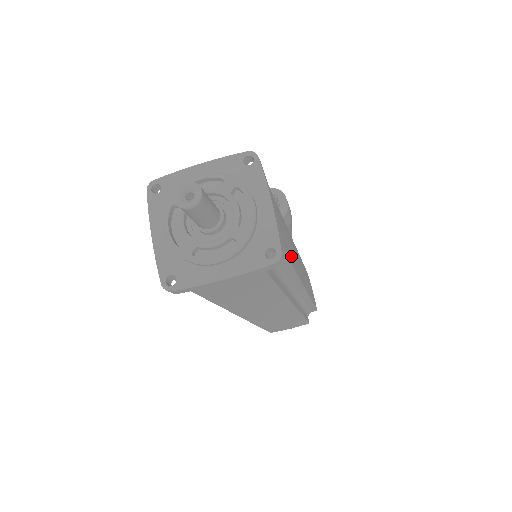
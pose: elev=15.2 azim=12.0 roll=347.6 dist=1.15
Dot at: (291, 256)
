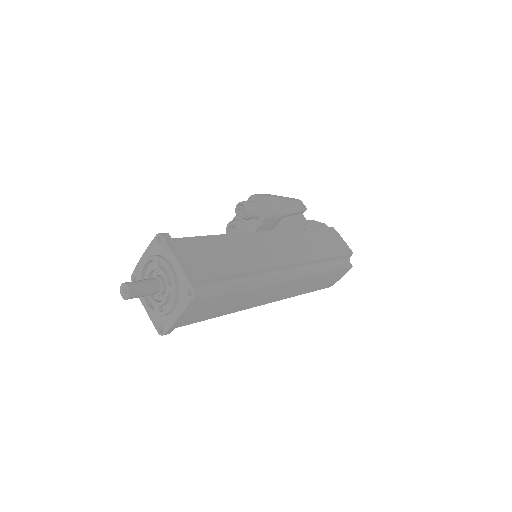
Dot at: (239, 266)
